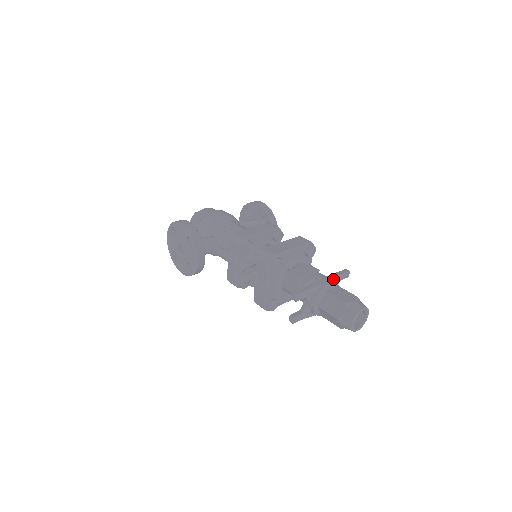
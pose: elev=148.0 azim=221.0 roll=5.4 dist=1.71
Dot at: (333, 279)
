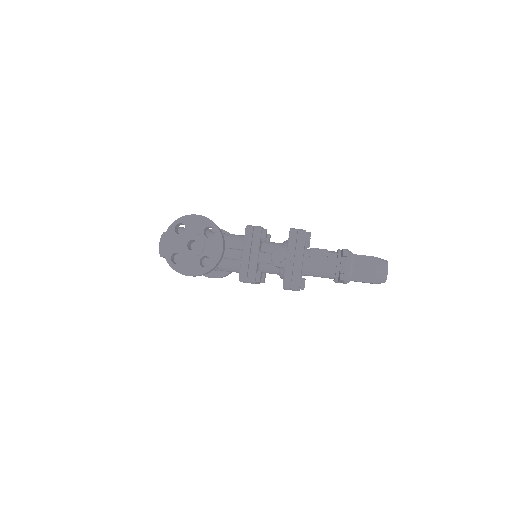
Dot at: occluded
